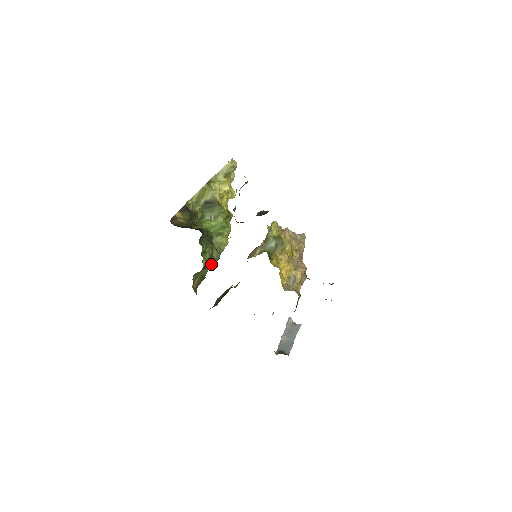
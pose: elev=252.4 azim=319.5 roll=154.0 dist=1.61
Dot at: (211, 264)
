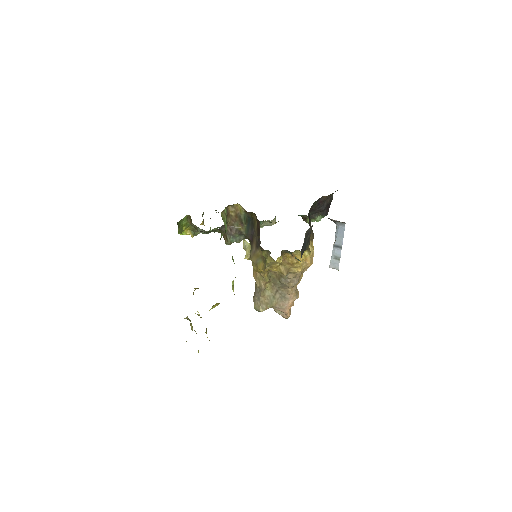
Dot at: occluded
